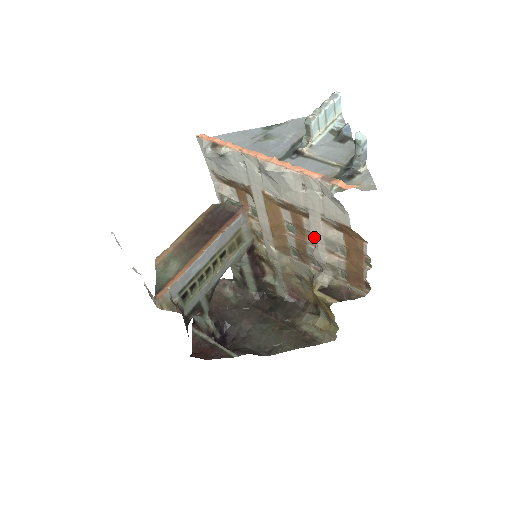
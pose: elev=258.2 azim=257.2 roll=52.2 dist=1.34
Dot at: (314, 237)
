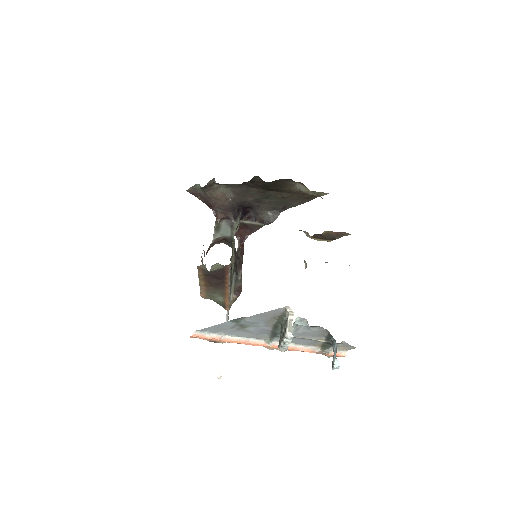
Dot at: occluded
